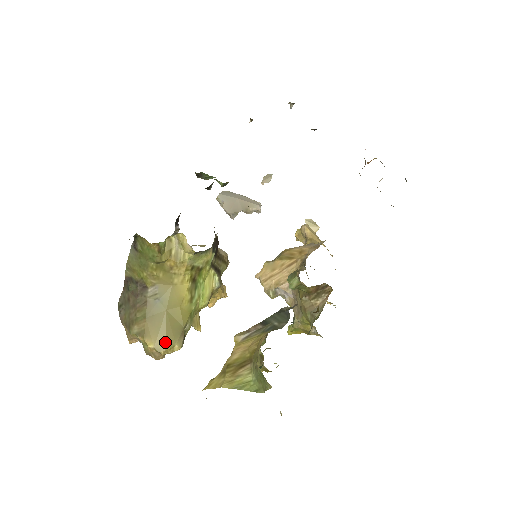
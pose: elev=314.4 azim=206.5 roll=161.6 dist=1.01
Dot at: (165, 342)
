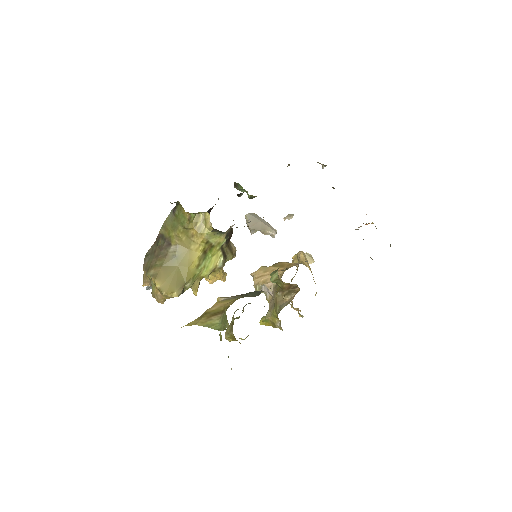
Dot at: (169, 287)
